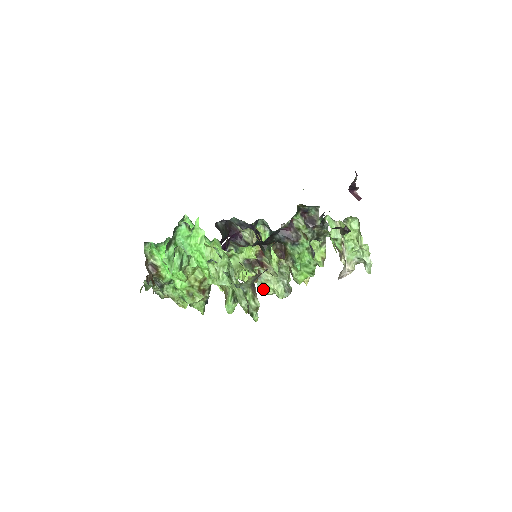
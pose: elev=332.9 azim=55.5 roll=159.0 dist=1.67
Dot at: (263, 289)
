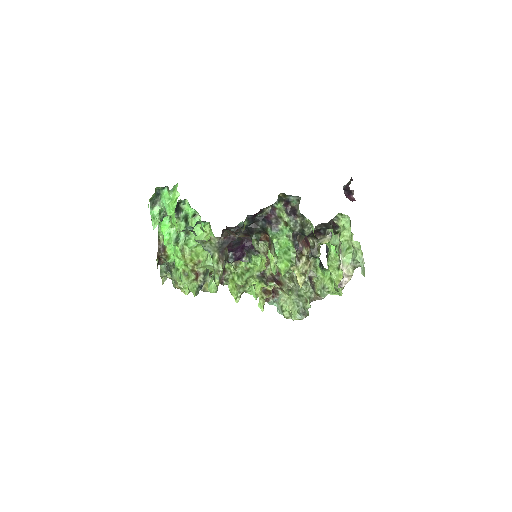
Dot at: (281, 312)
